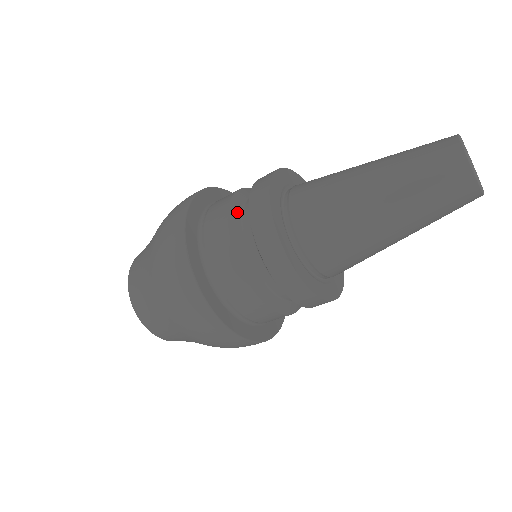
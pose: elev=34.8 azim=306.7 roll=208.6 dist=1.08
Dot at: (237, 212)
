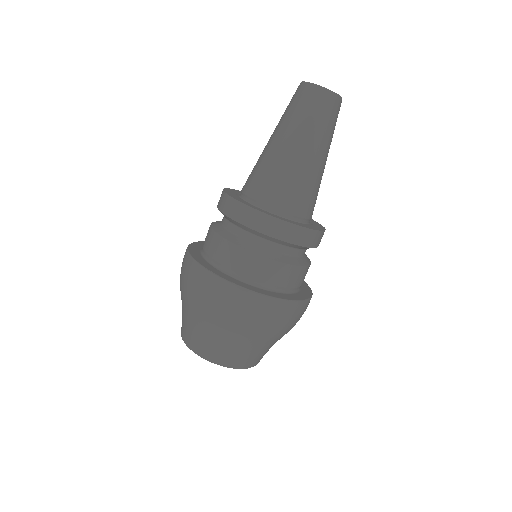
Dot at: (220, 228)
